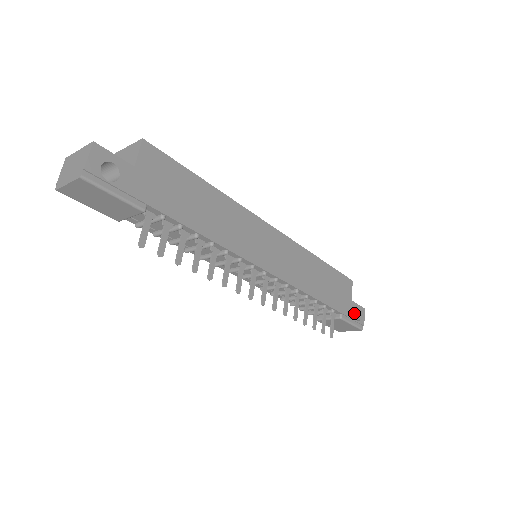
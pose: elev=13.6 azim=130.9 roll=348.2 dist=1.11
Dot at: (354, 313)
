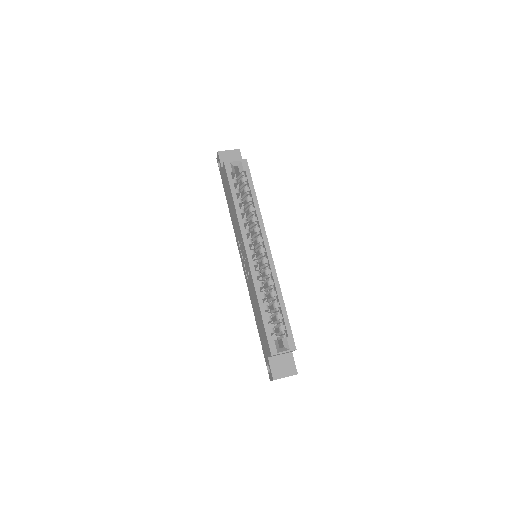
Dot at: occluded
